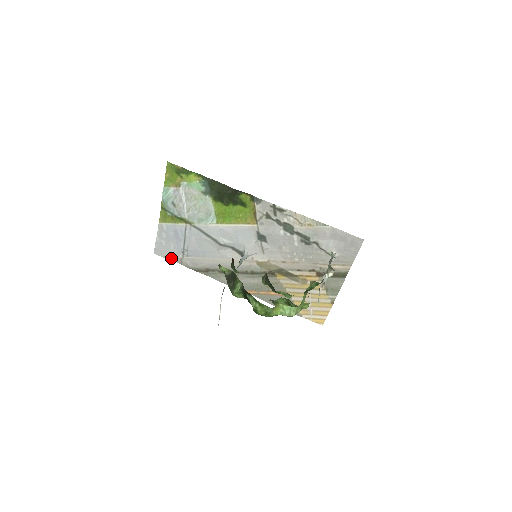
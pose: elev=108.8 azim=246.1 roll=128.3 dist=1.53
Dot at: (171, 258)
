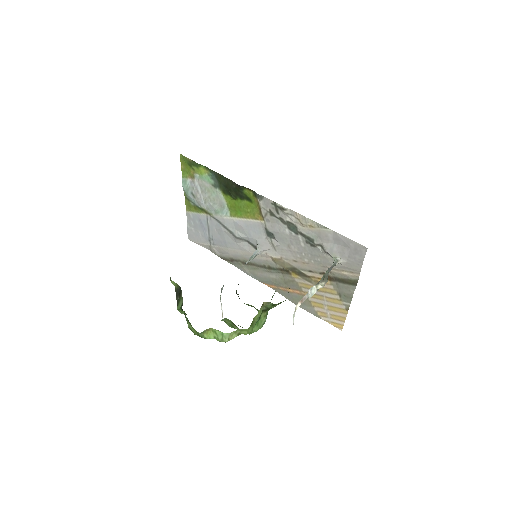
Dot at: (202, 245)
